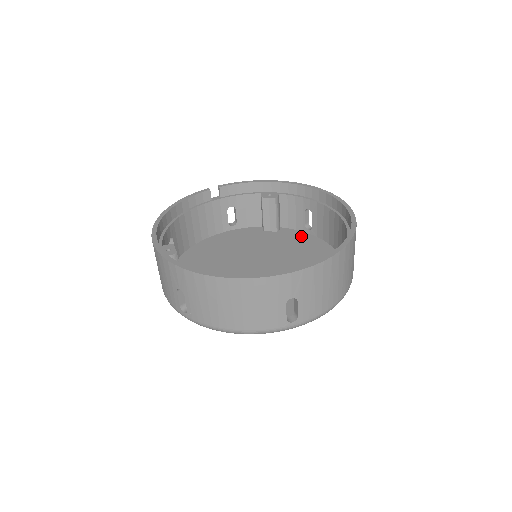
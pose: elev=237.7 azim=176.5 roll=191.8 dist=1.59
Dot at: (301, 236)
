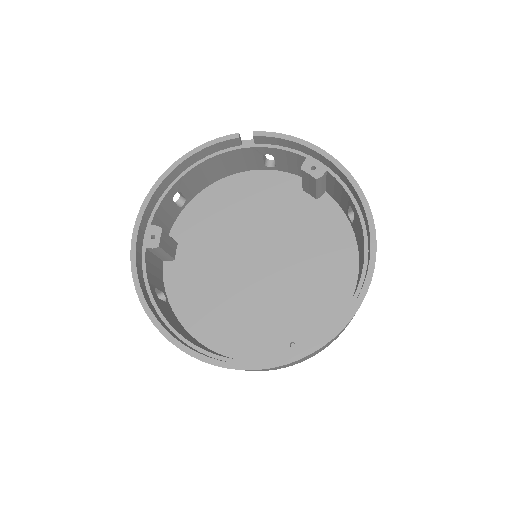
Dot at: (338, 223)
